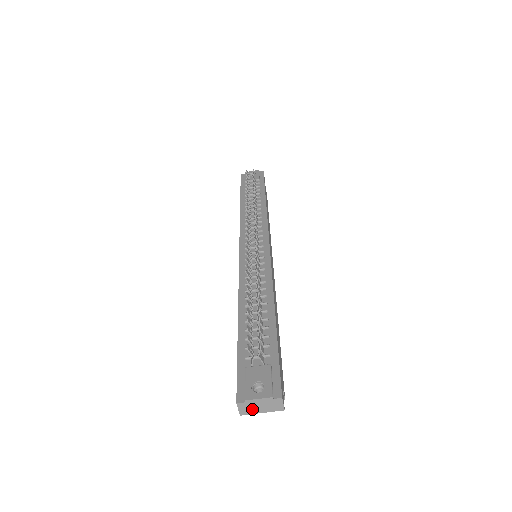
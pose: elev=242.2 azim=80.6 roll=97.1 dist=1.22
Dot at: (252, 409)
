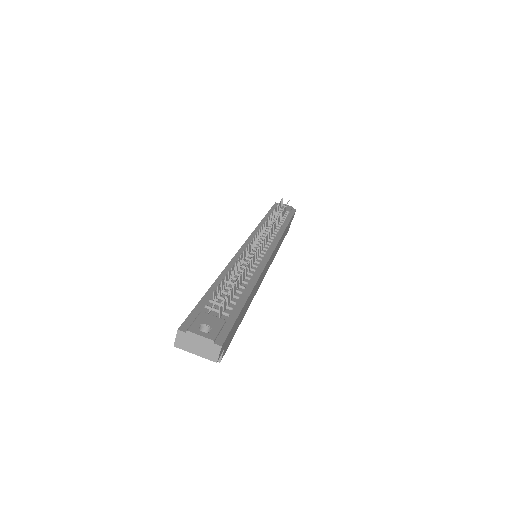
Dot at: (188, 345)
